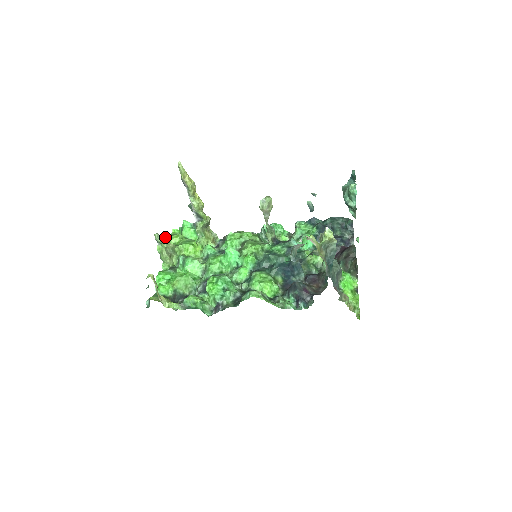
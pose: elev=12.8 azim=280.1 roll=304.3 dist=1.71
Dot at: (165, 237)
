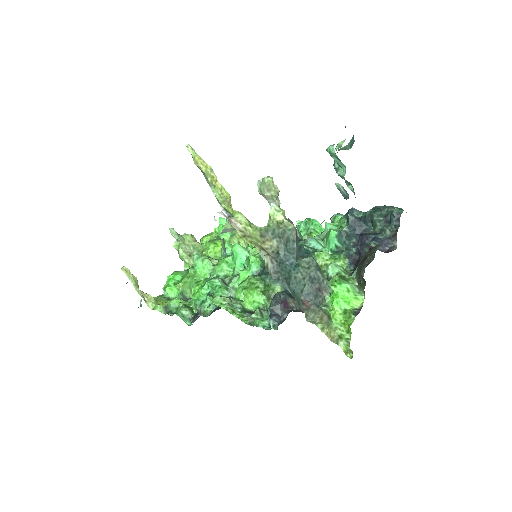
Dot at: (188, 234)
